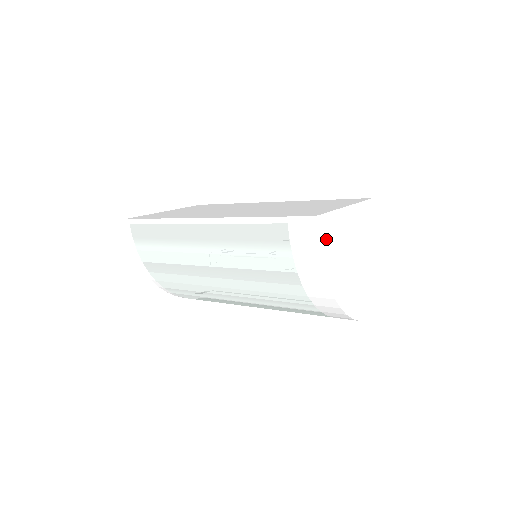
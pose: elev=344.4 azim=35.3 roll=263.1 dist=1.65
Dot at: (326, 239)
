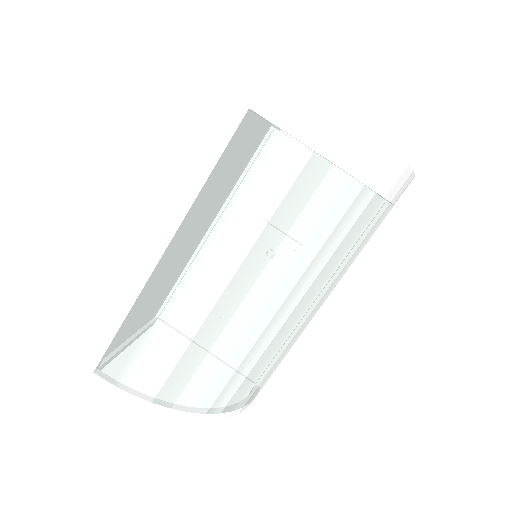
Dot at: occluded
